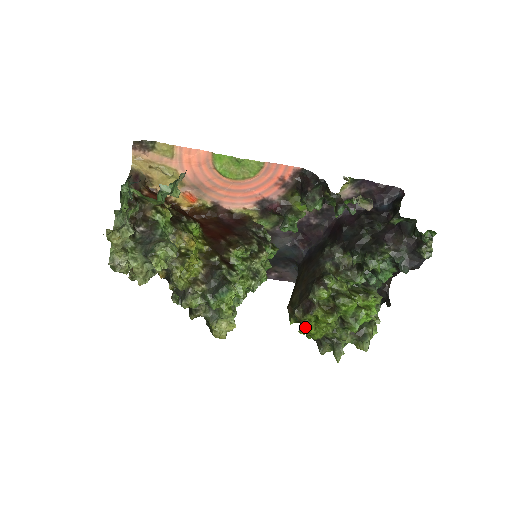
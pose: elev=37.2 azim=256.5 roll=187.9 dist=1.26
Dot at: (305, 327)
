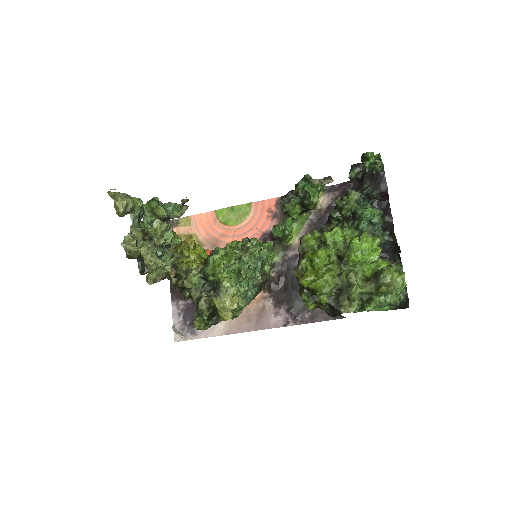
Dot at: (304, 276)
